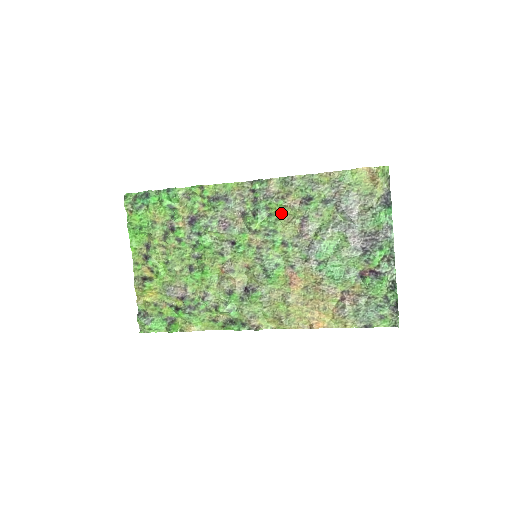
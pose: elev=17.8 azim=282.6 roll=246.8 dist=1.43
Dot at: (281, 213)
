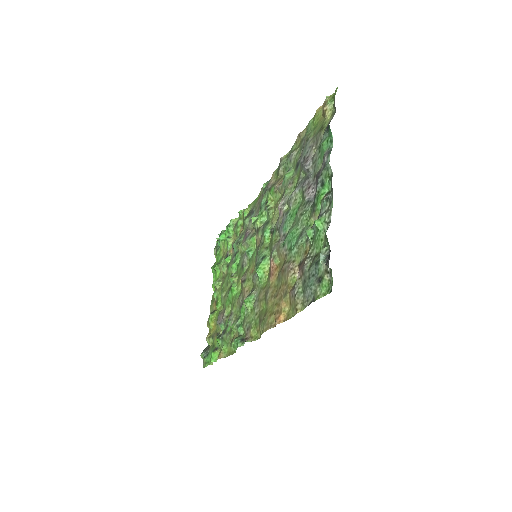
Dot at: (275, 202)
